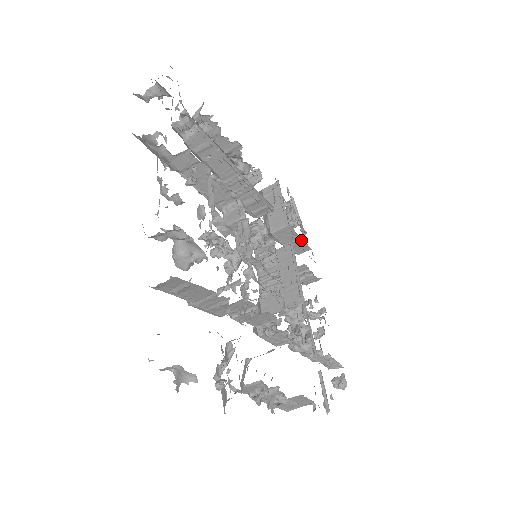
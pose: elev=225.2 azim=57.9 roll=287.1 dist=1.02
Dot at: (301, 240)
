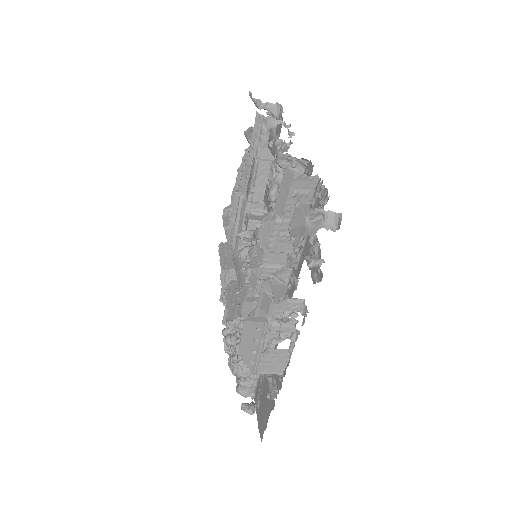
Dot at: occluded
